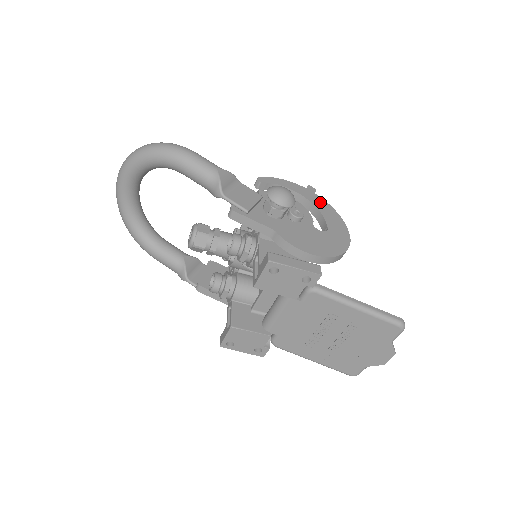
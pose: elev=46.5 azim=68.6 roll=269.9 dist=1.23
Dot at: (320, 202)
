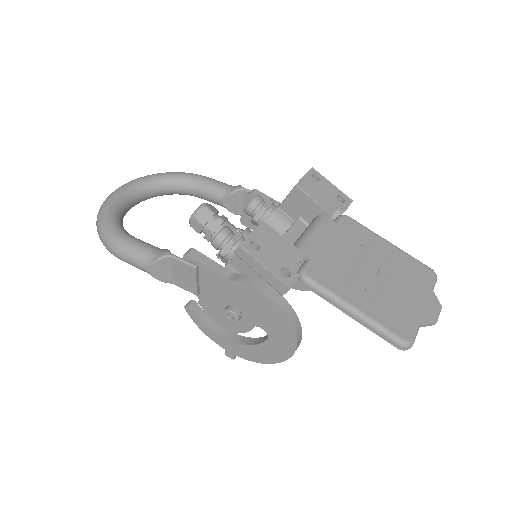
Dot at: occluded
